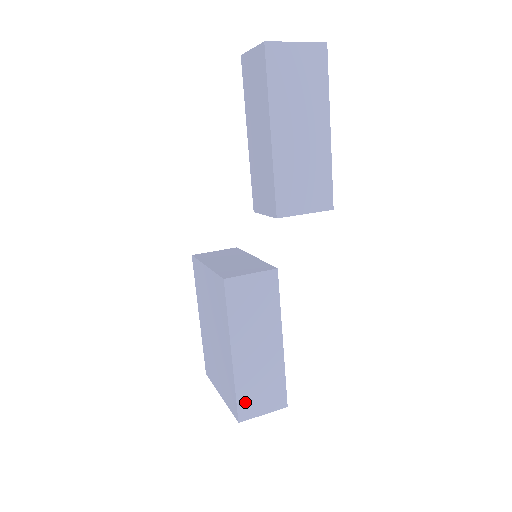
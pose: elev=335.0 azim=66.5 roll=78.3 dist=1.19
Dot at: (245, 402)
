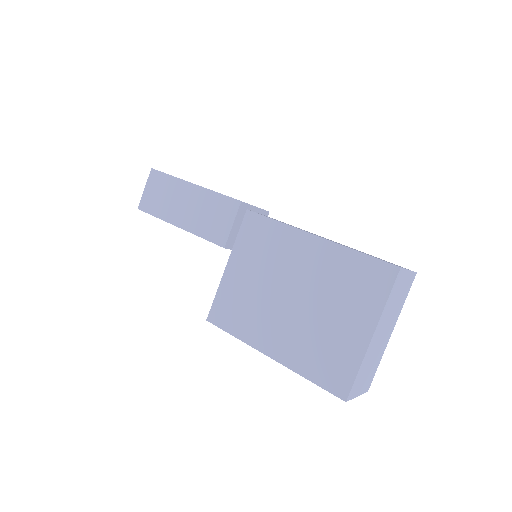
Dot at: occluded
